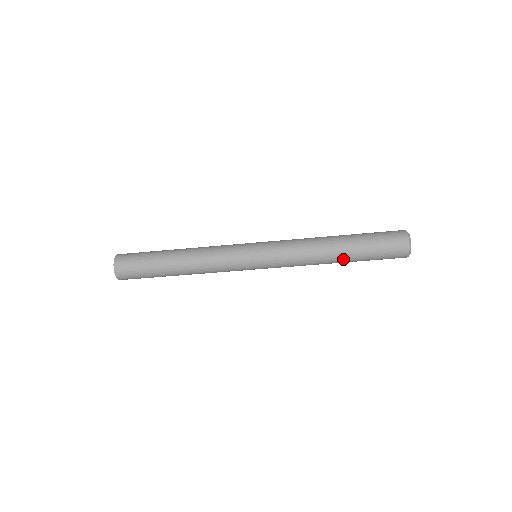
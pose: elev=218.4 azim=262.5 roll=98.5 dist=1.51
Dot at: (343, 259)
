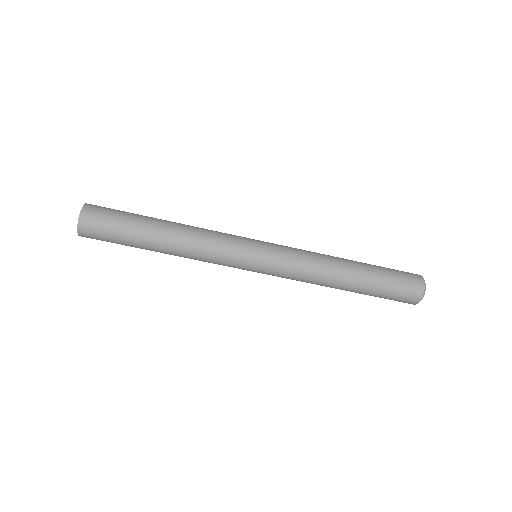
Dot at: (355, 280)
